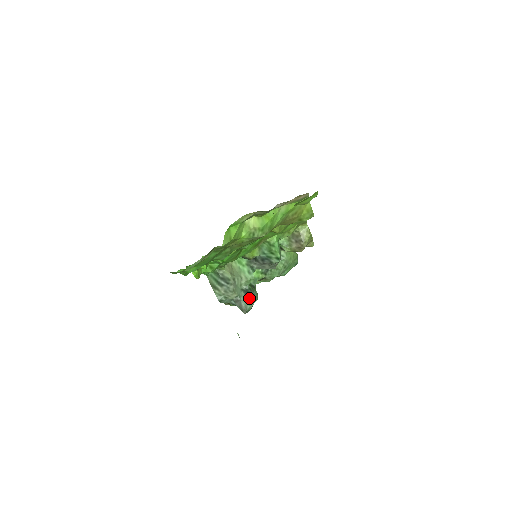
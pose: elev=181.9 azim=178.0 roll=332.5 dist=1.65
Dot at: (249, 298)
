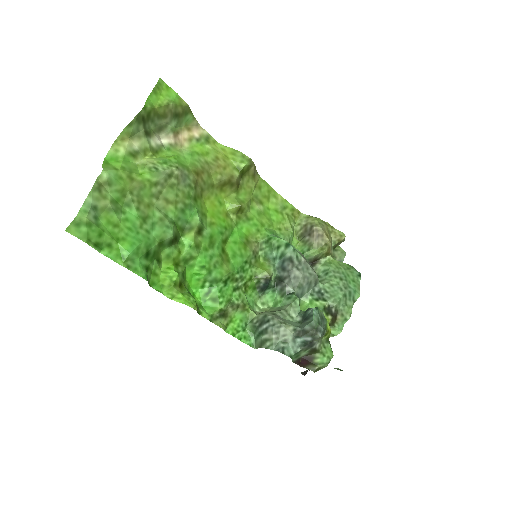
Dot at: (309, 317)
